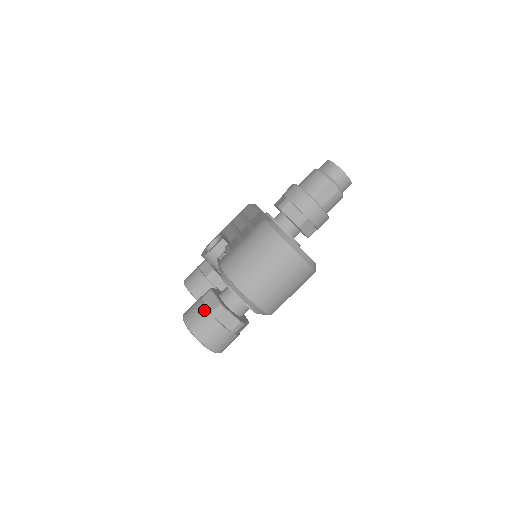
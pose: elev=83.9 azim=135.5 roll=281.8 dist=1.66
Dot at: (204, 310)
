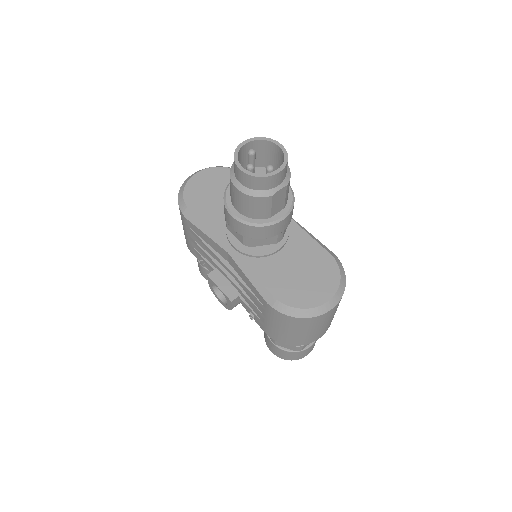
Dot at: (289, 353)
